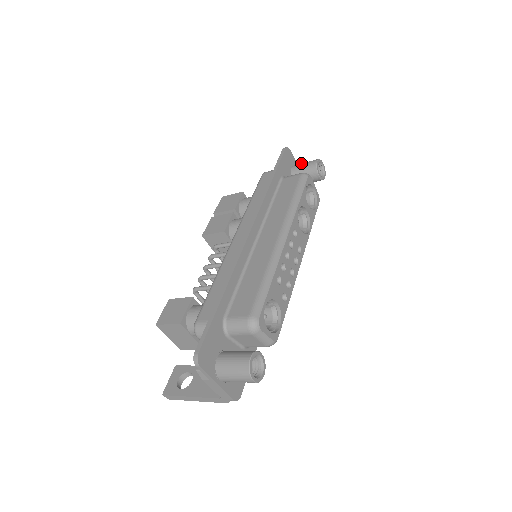
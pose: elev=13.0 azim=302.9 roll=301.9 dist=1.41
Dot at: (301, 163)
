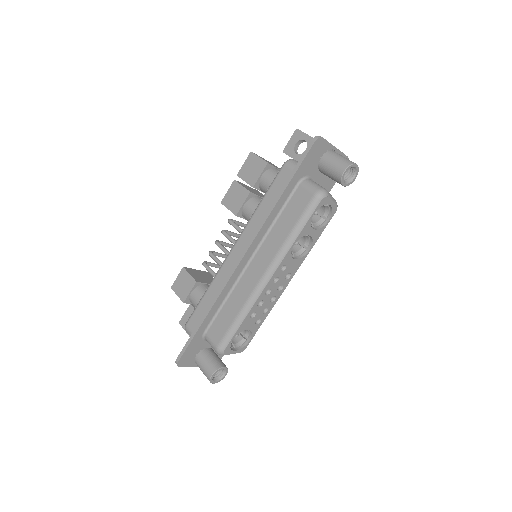
Dot at: (332, 157)
